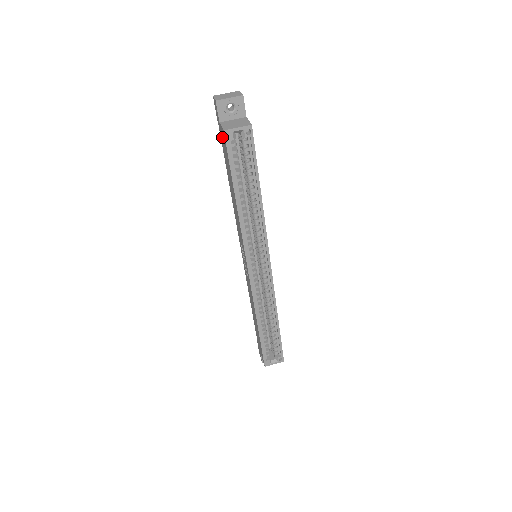
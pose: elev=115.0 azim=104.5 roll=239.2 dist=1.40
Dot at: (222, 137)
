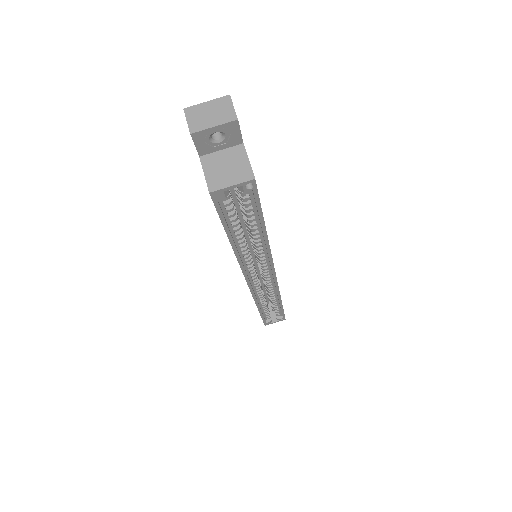
Dot at: occluded
